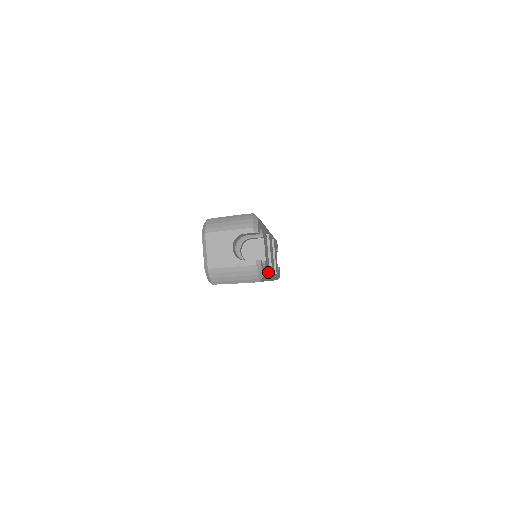
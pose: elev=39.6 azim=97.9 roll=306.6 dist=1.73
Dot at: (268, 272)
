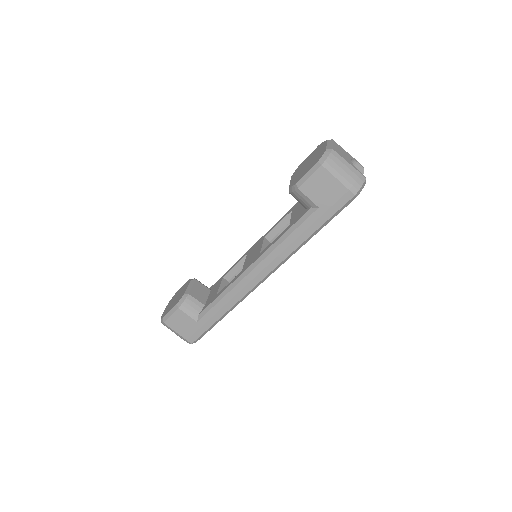
Dot at: occluded
